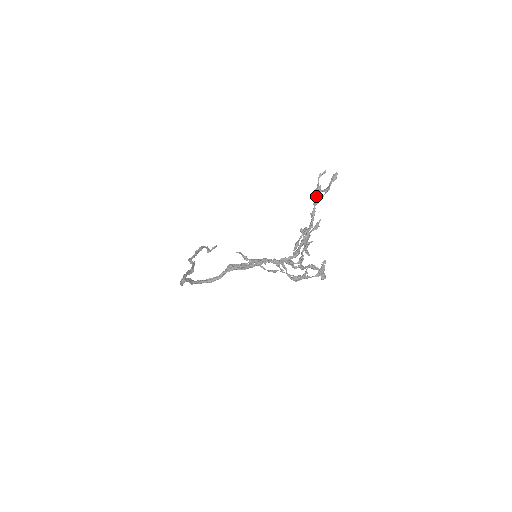
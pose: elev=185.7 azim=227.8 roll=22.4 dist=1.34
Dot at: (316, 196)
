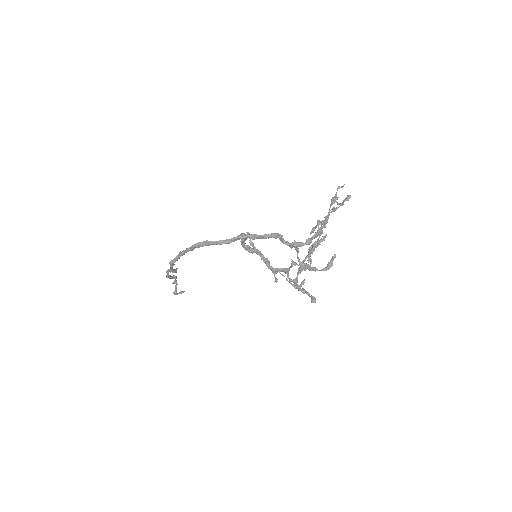
Dot at: (333, 202)
